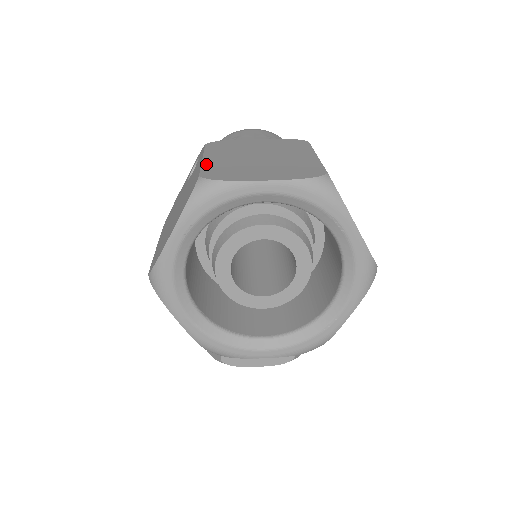
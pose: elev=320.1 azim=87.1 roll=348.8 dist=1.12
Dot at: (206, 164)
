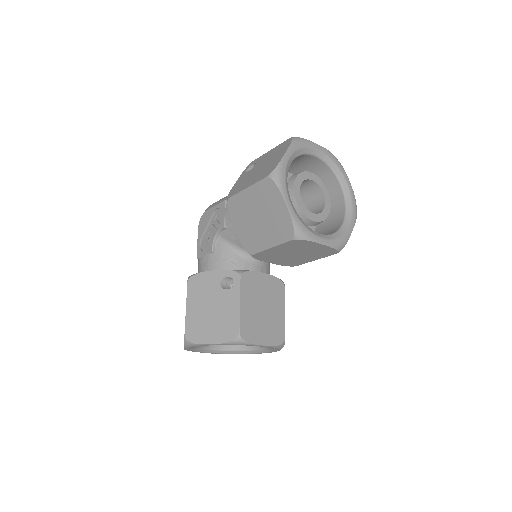
Dot at: occluded
